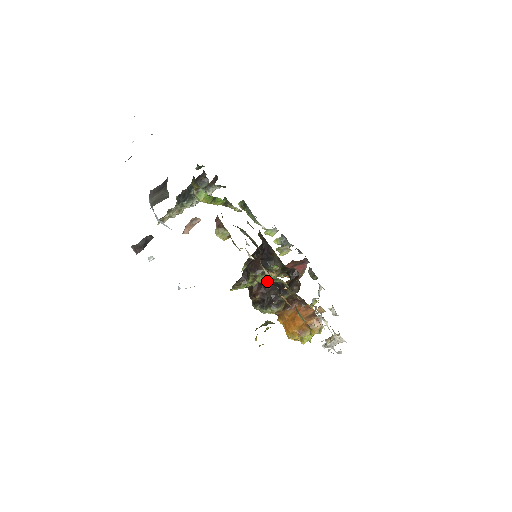
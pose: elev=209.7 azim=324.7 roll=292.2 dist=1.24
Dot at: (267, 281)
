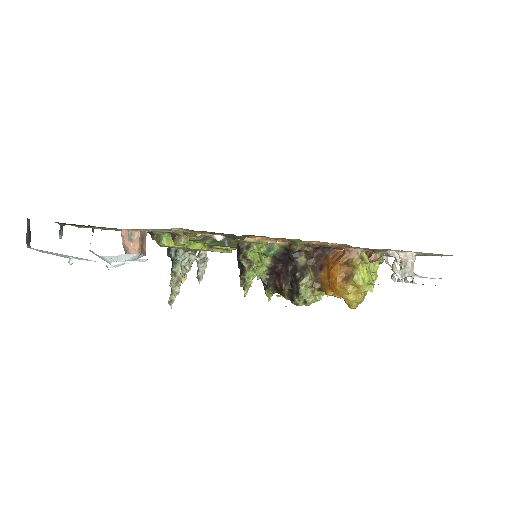
Dot at: (277, 264)
